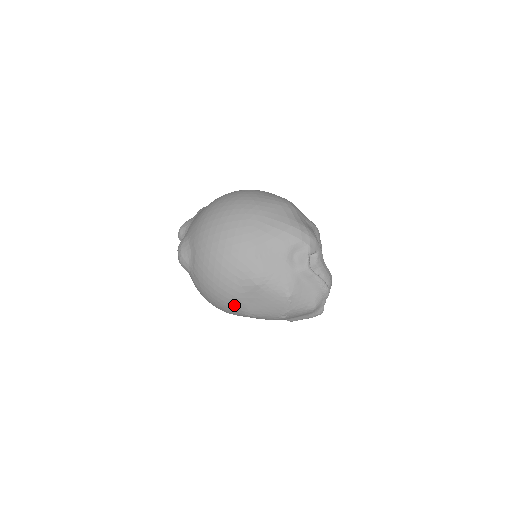
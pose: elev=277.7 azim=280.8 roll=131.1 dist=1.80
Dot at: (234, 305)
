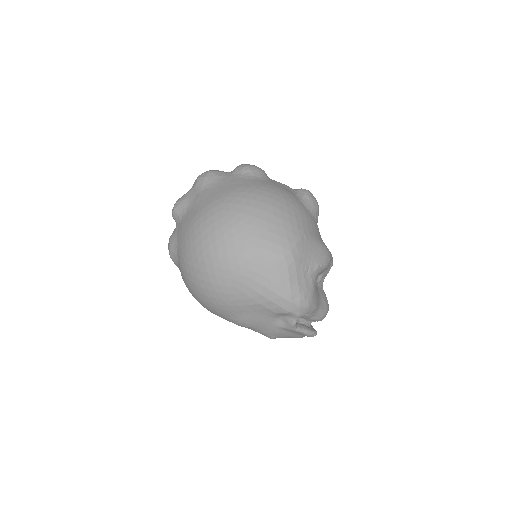
Dot at: occluded
